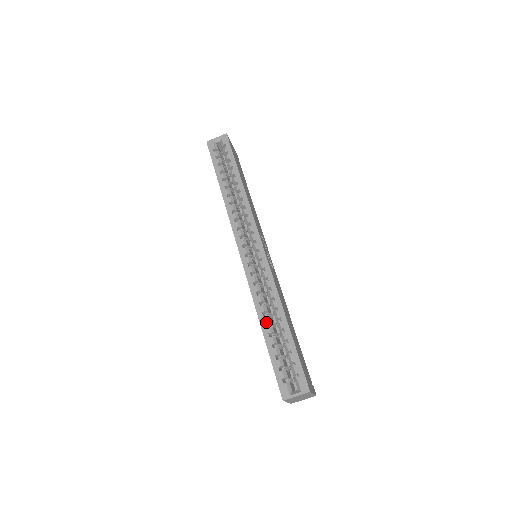
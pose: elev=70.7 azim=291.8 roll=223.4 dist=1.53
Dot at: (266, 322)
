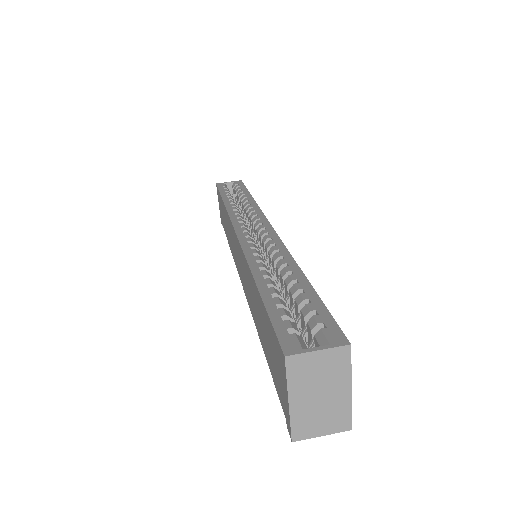
Dot at: (264, 275)
